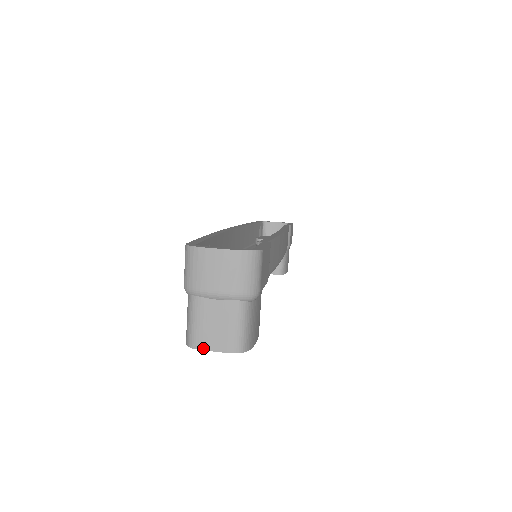
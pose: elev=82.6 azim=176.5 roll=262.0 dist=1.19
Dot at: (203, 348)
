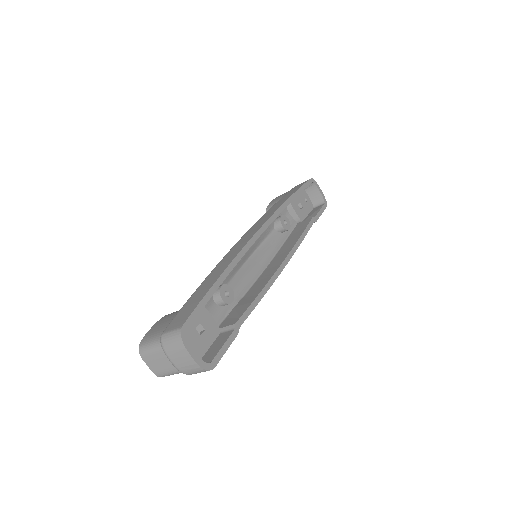
Dot at: (144, 360)
